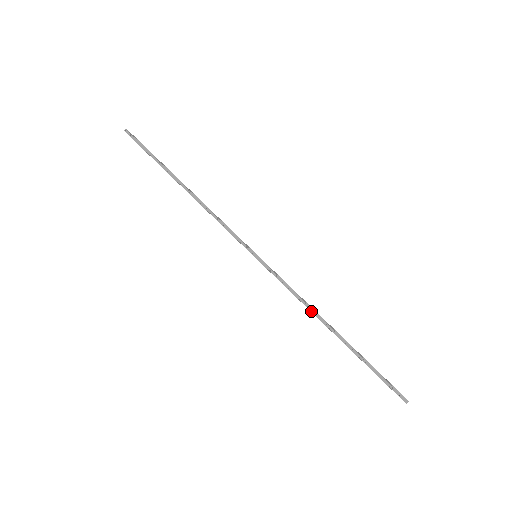
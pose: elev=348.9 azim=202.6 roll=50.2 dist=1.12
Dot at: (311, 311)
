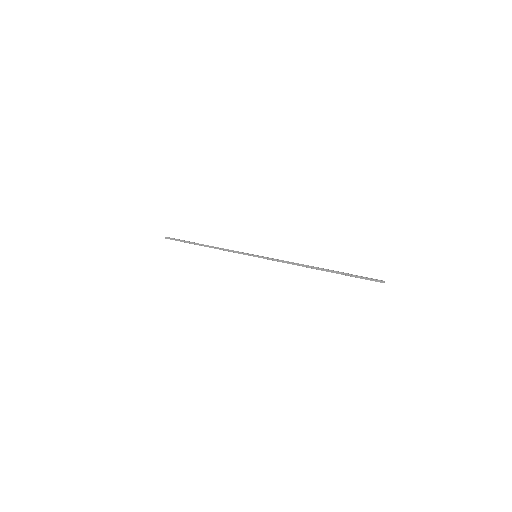
Dot at: occluded
